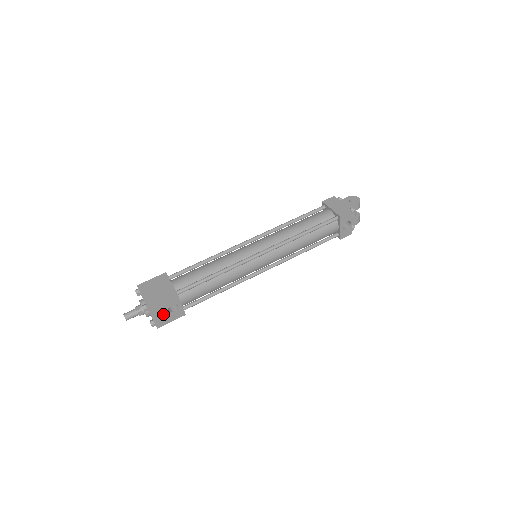
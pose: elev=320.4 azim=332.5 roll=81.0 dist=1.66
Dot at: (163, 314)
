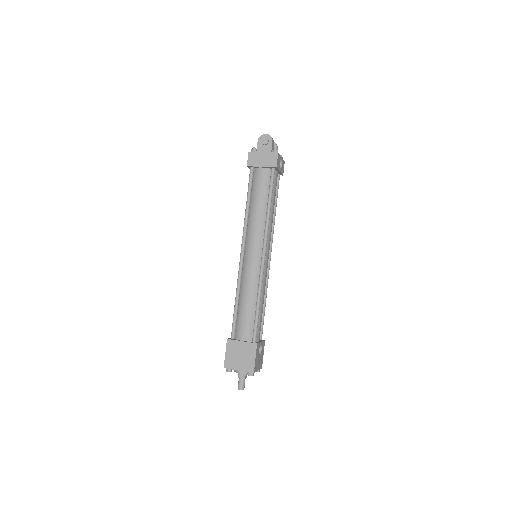
Dot at: (259, 360)
